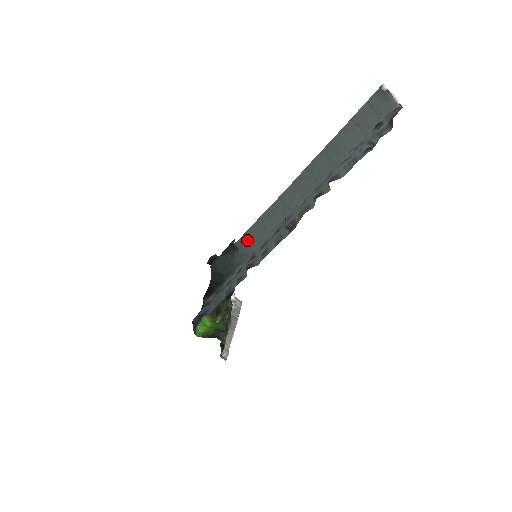
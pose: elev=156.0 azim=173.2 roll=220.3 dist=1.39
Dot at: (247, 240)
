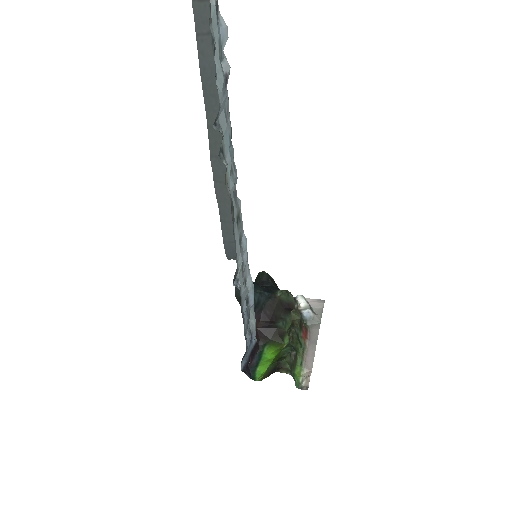
Dot at: (232, 247)
